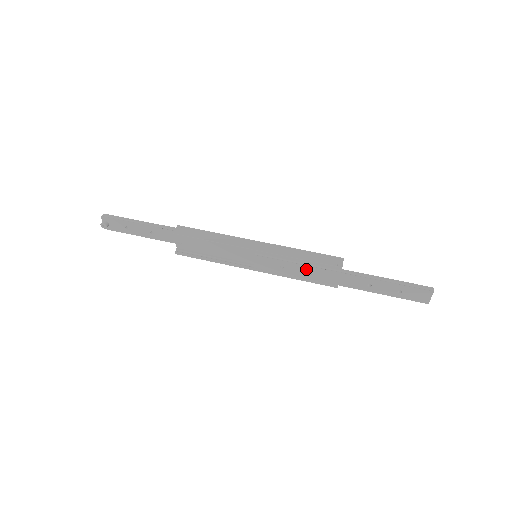
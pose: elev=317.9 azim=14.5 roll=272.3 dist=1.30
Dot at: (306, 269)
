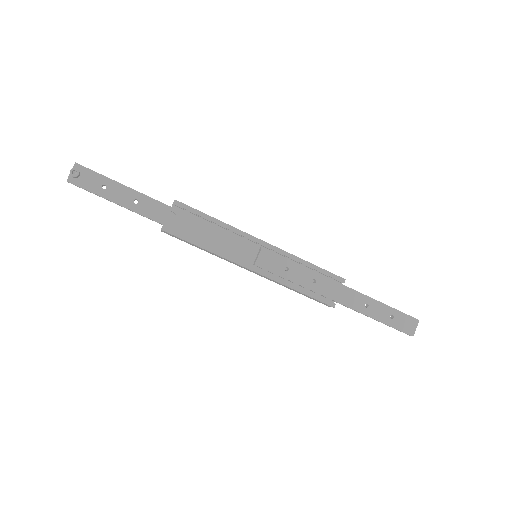
Dot at: (311, 275)
